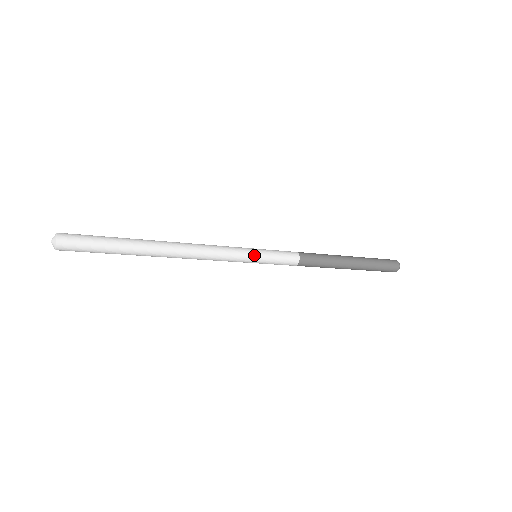
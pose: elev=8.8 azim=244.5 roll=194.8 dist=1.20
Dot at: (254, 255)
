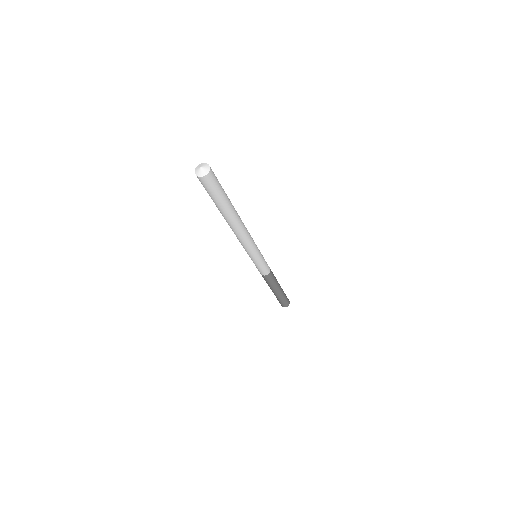
Dot at: (259, 250)
